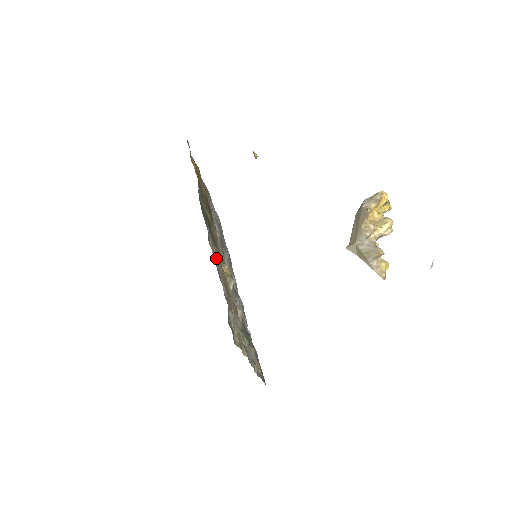
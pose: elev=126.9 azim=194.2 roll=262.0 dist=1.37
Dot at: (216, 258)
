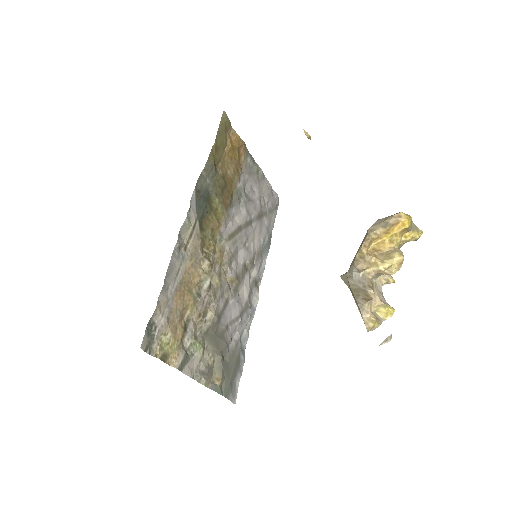
Dot at: (188, 251)
